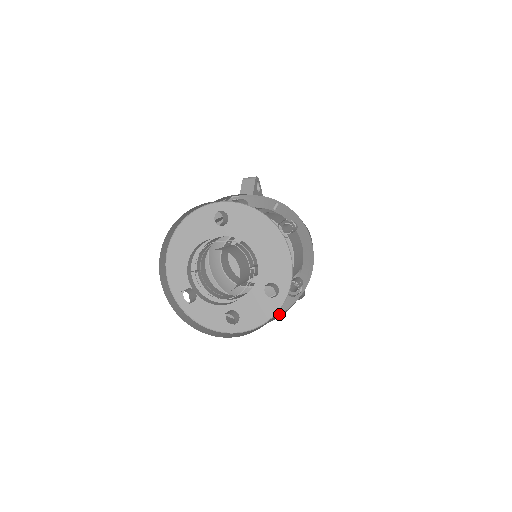
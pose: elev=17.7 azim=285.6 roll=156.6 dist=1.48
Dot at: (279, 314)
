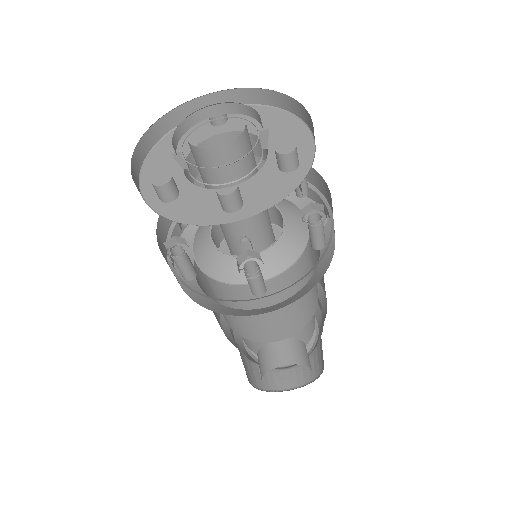
Dot at: occluded
